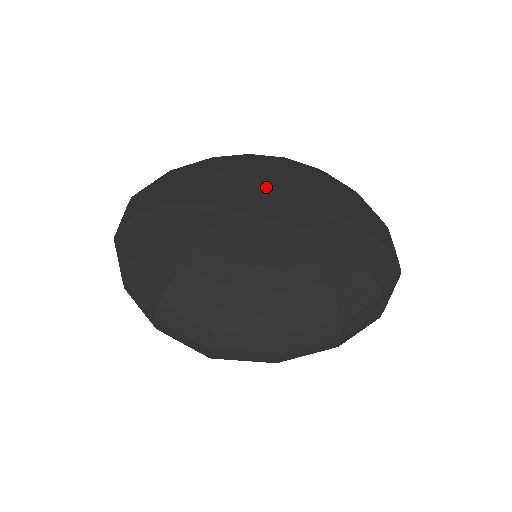
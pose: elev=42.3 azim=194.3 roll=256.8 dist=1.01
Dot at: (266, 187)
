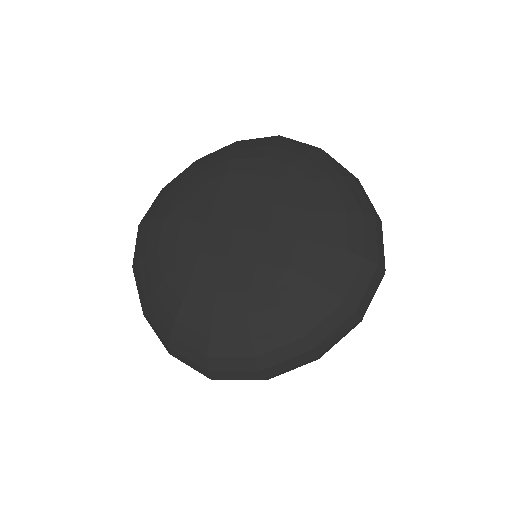
Dot at: (239, 214)
